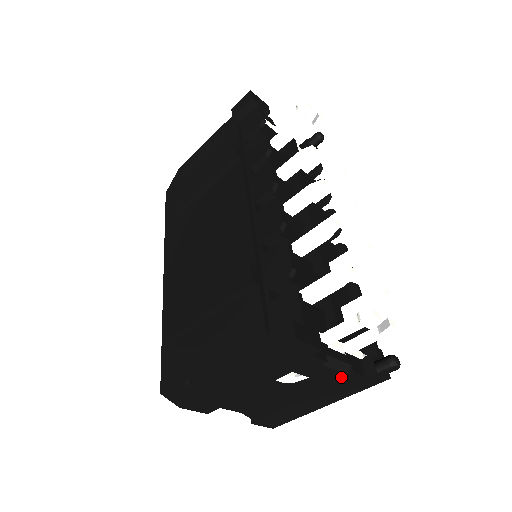
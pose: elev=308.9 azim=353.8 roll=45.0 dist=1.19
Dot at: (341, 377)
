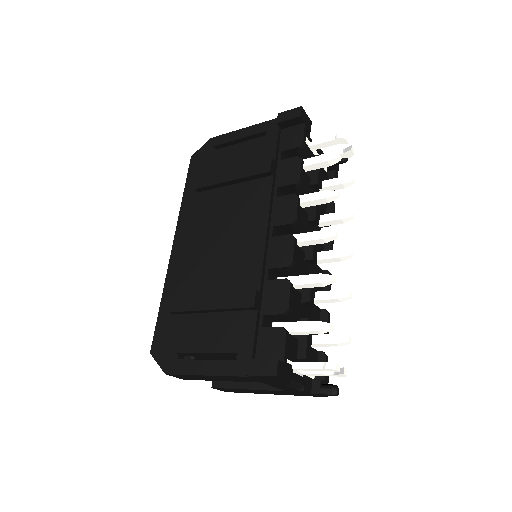
Dot at: (294, 390)
